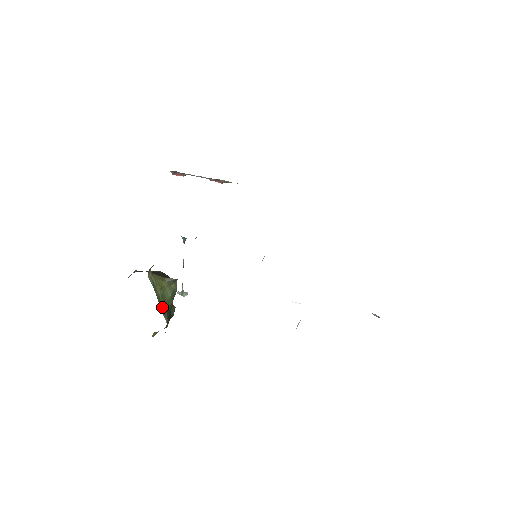
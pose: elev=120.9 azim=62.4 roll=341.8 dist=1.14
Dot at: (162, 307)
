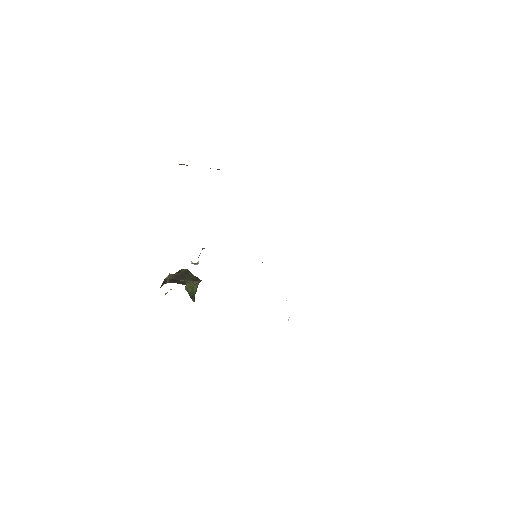
Dot at: (192, 297)
